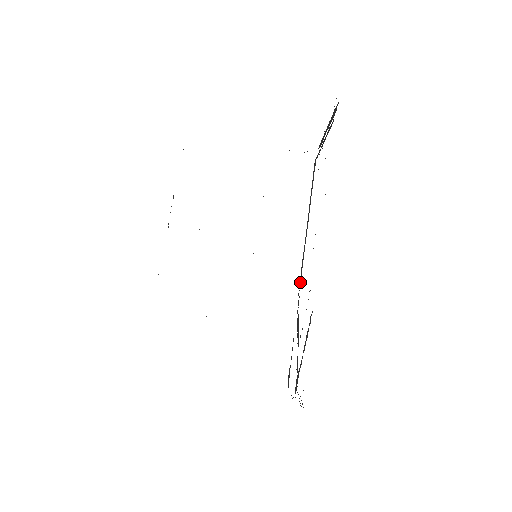
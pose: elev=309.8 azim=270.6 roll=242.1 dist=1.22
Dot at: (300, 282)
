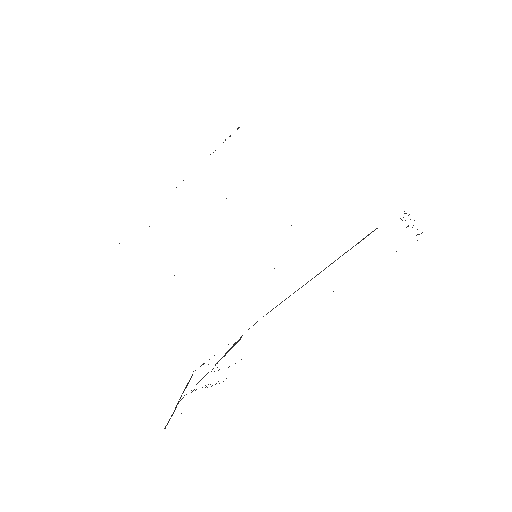
Dot at: (267, 313)
